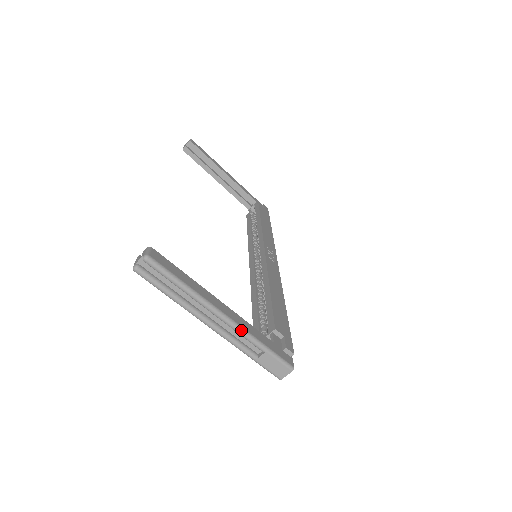
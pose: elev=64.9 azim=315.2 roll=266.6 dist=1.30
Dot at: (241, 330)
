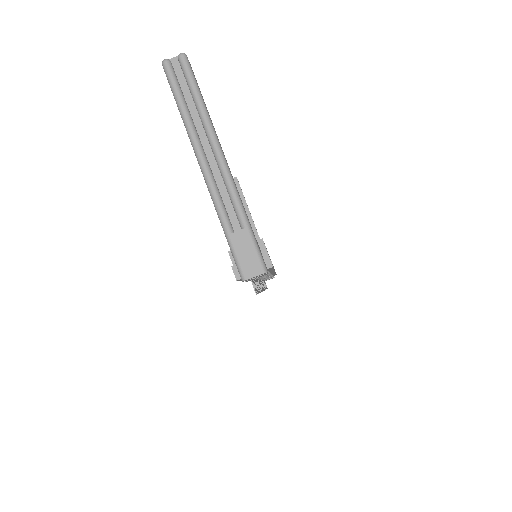
Dot at: (233, 185)
